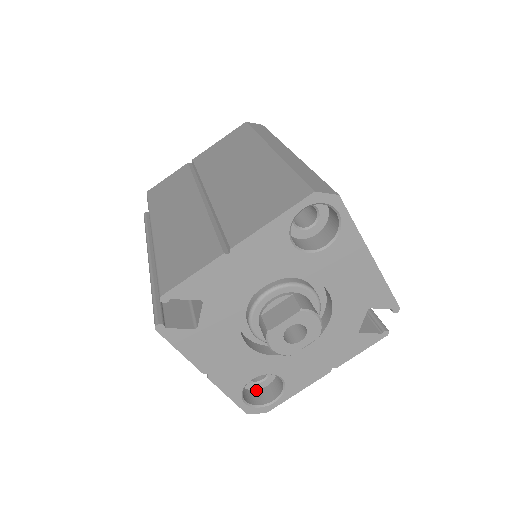
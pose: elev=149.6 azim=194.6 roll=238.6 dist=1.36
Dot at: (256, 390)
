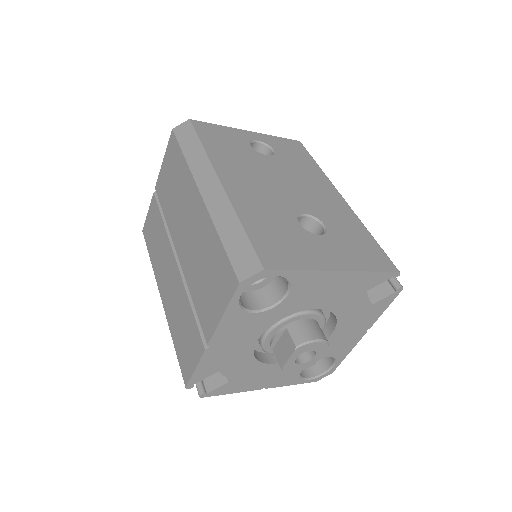
Dot at: occluded
